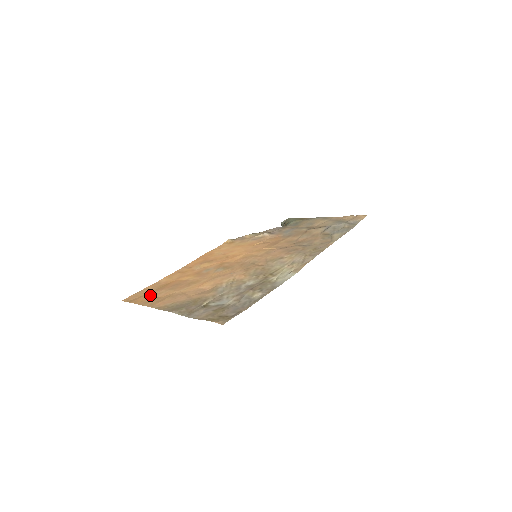
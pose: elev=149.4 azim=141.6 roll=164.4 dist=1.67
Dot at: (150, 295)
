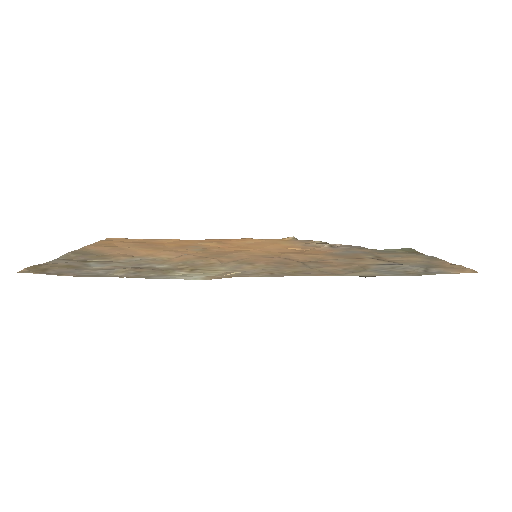
Dot at: (120, 242)
